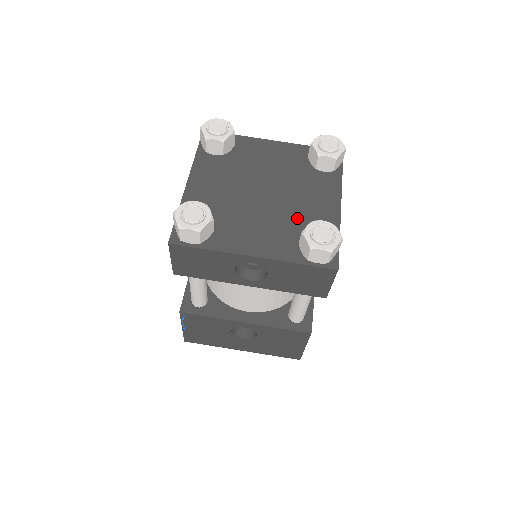
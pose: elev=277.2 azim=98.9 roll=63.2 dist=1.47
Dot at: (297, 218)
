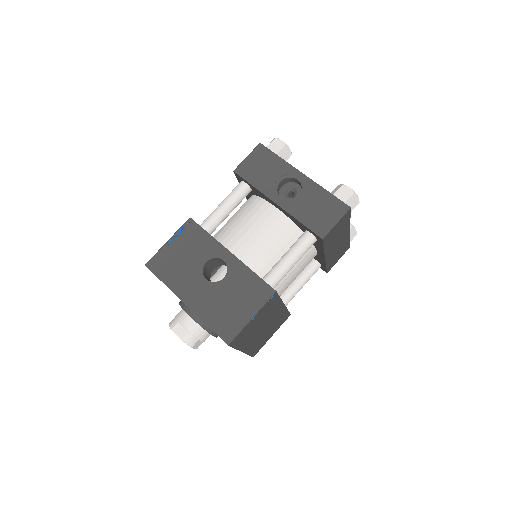
Dot at: occluded
